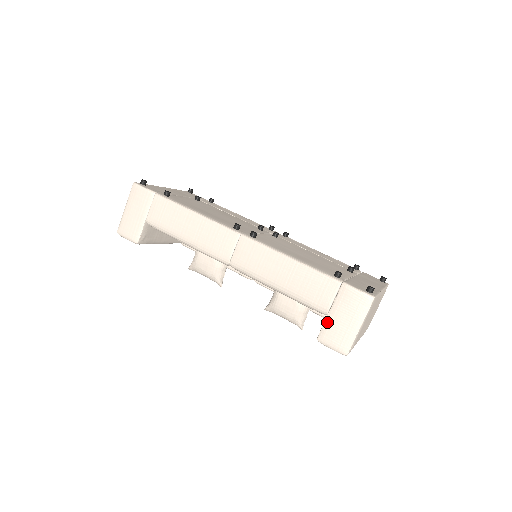
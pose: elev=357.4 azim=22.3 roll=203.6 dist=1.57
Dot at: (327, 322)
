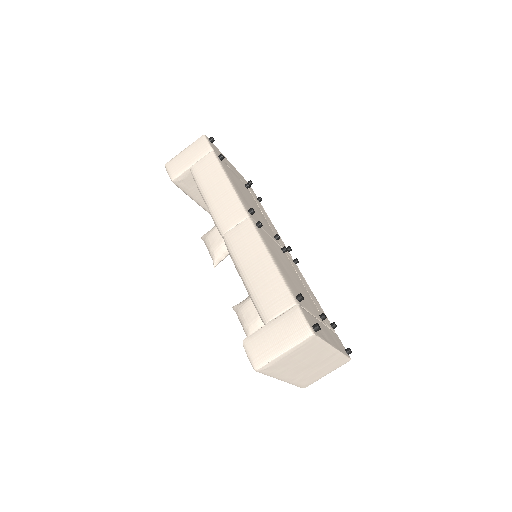
Dot at: (261, 330)
